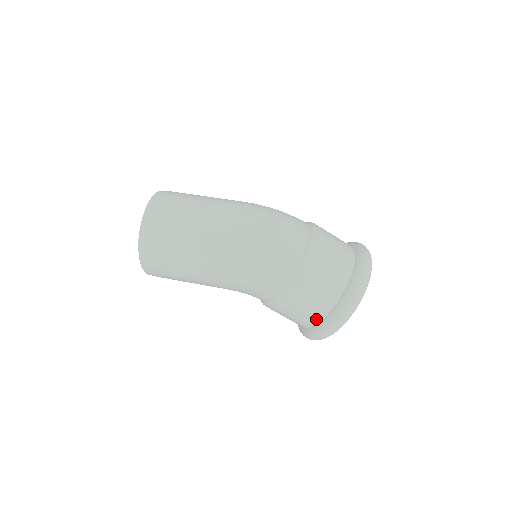
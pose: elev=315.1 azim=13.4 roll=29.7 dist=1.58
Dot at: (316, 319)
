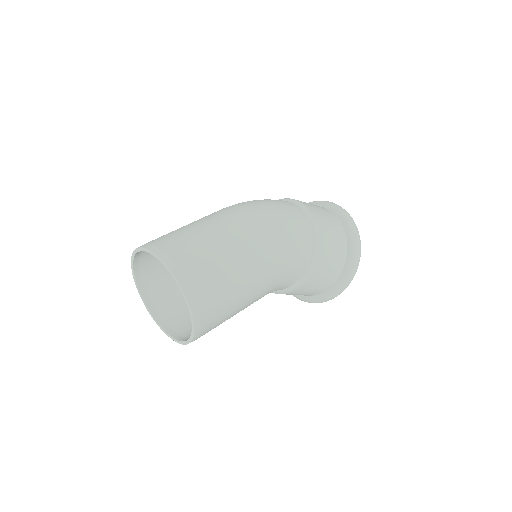
Dot at: (344, 256)
